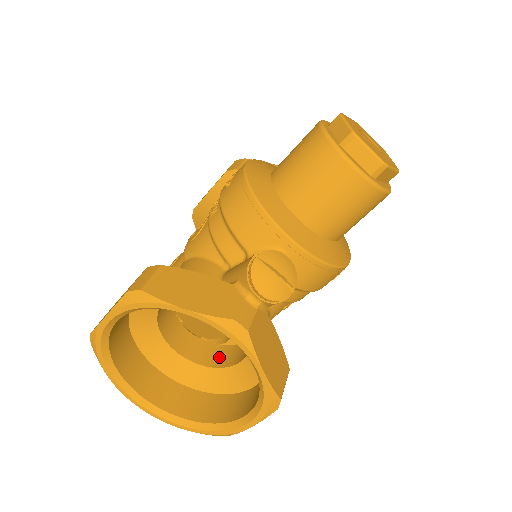
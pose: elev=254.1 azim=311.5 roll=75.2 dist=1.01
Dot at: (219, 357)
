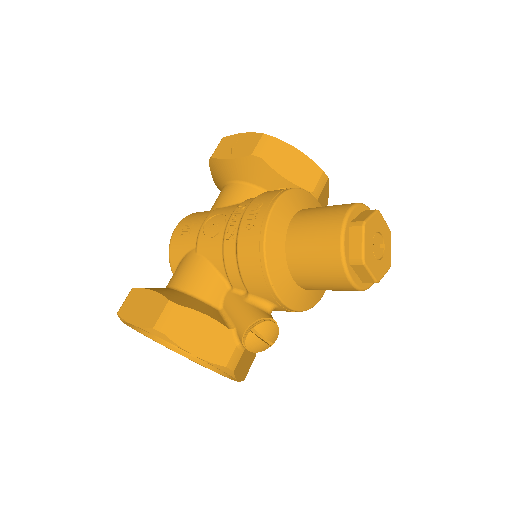
Dot at: occluded
